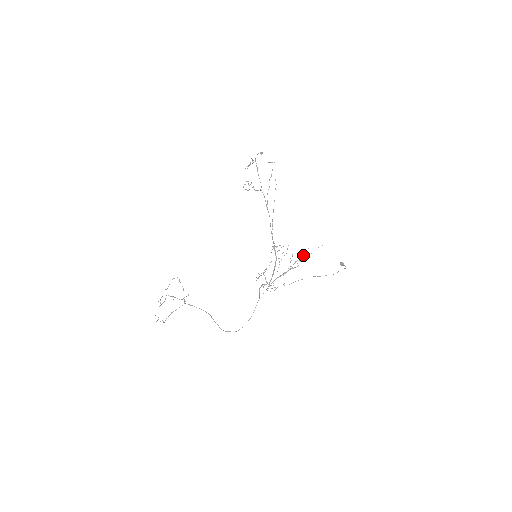
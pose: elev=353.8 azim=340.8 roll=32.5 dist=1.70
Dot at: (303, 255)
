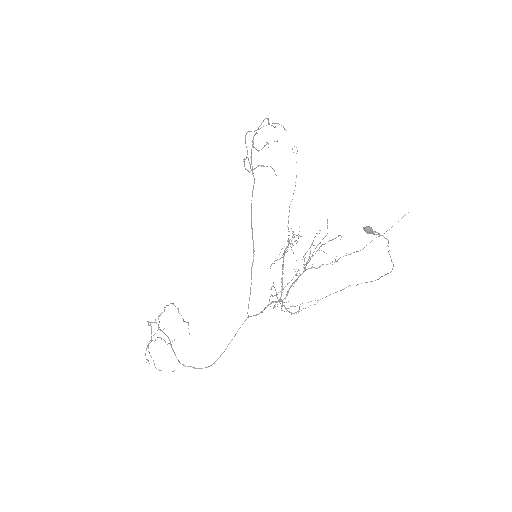
Dot at: occluded
